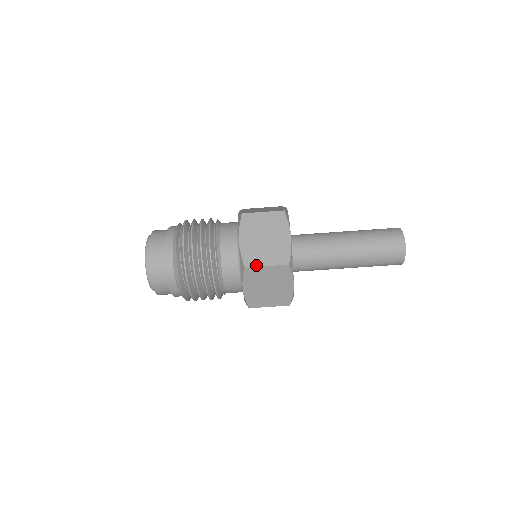
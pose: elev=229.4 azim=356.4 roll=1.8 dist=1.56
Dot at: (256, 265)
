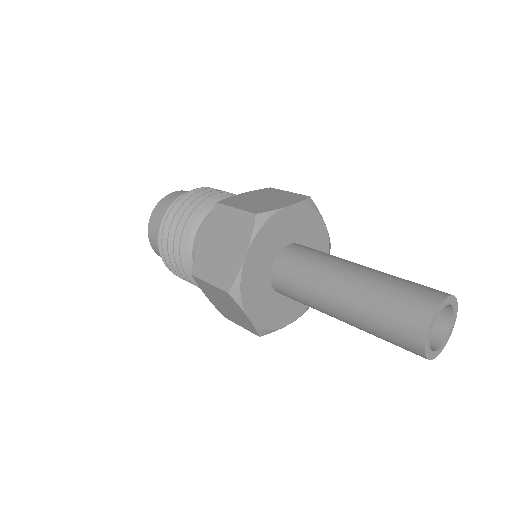
Dot at: (201, 277)
